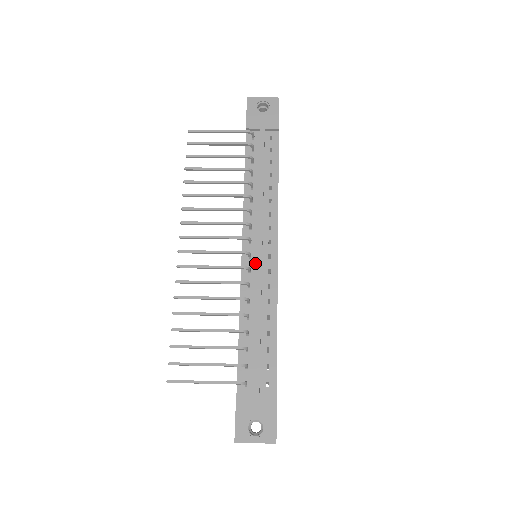
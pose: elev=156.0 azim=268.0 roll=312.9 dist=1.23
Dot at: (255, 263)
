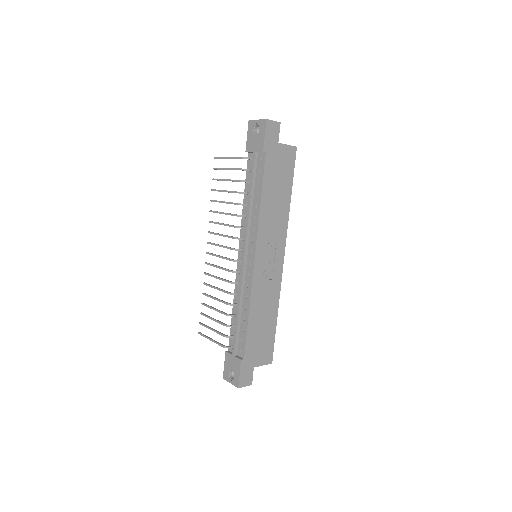
Dot at: occluded
